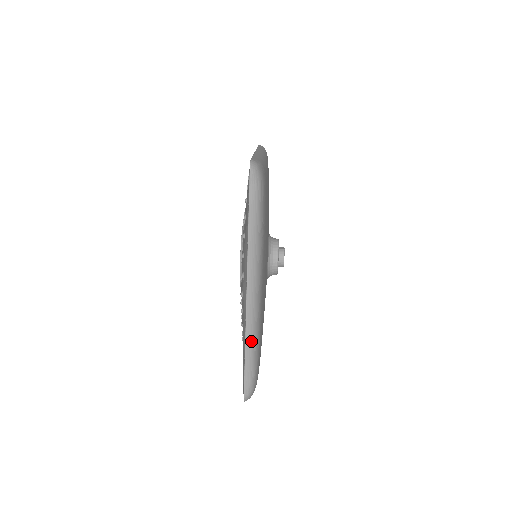
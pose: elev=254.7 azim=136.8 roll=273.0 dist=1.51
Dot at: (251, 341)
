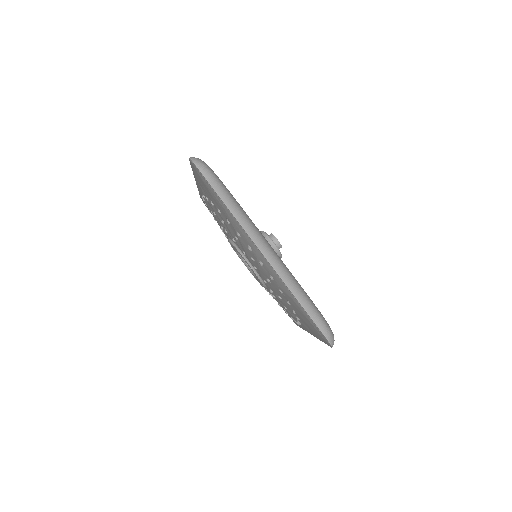
Dot at: (294, 288)
